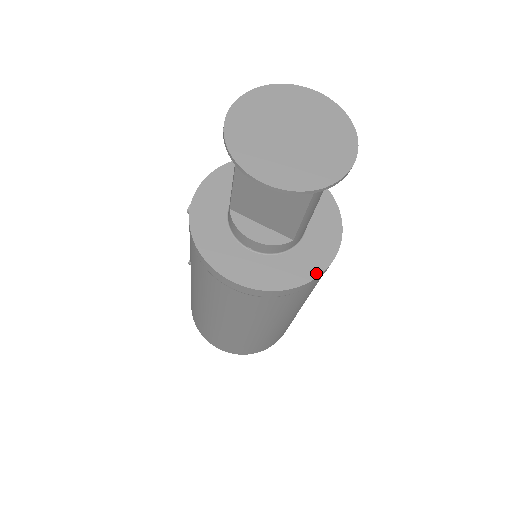
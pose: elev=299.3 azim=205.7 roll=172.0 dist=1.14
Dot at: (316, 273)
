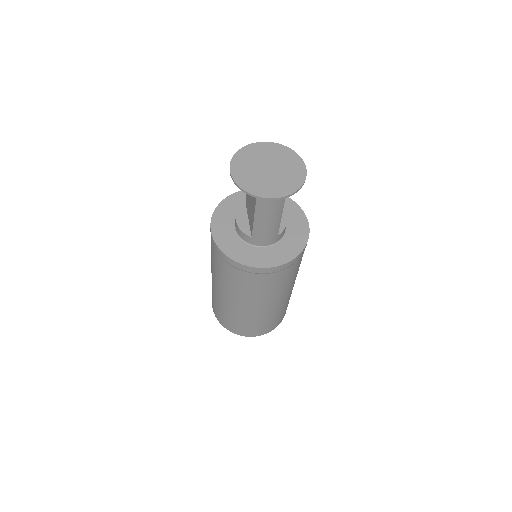
Dot at: (247, 263)
